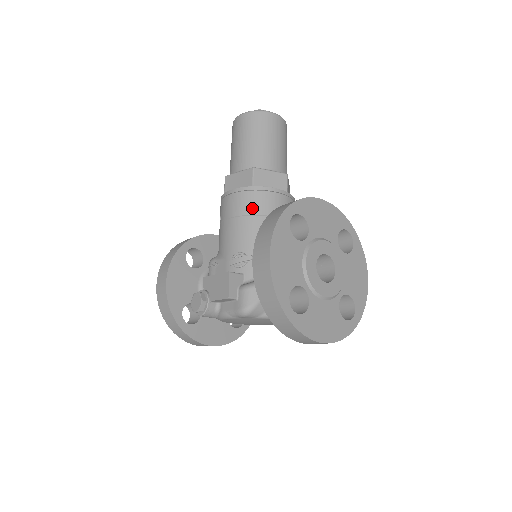
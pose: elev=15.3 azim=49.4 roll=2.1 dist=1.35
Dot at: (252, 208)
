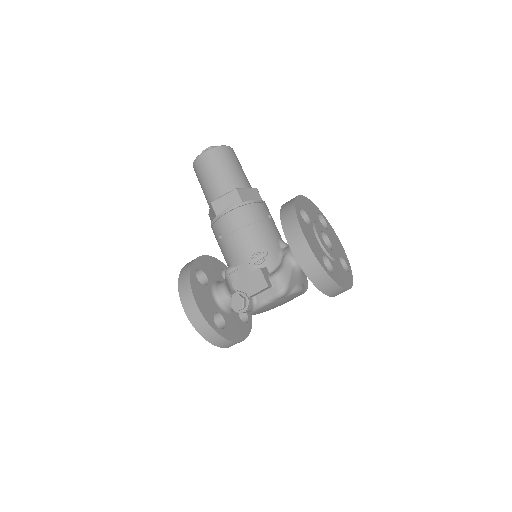
Dot at: (250, 218)
